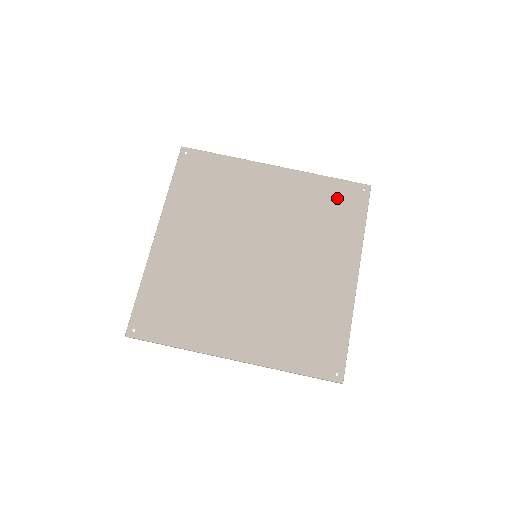
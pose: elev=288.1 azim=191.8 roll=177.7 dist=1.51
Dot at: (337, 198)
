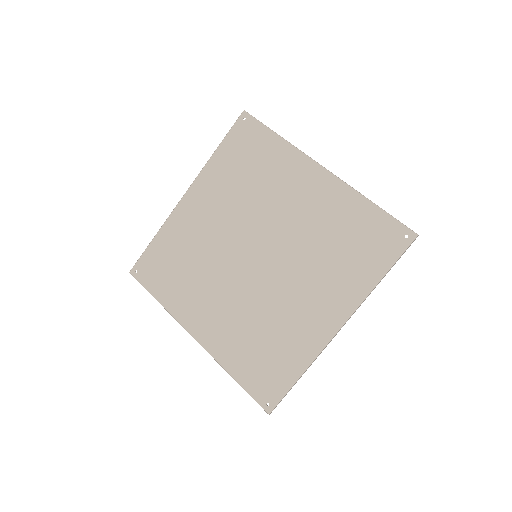
Dot at: (240, 150)
